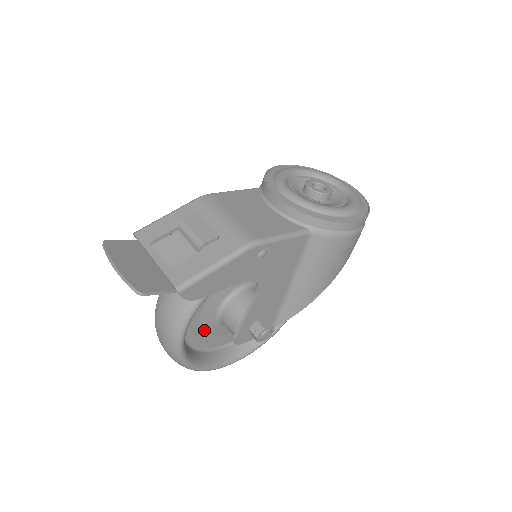
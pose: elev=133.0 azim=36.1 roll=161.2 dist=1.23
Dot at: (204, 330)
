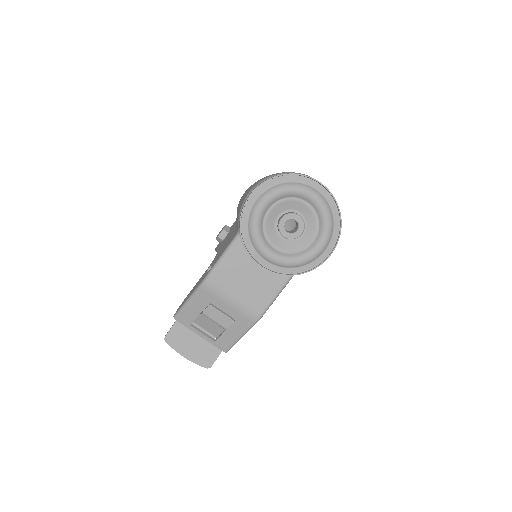
Dot at: occluded
